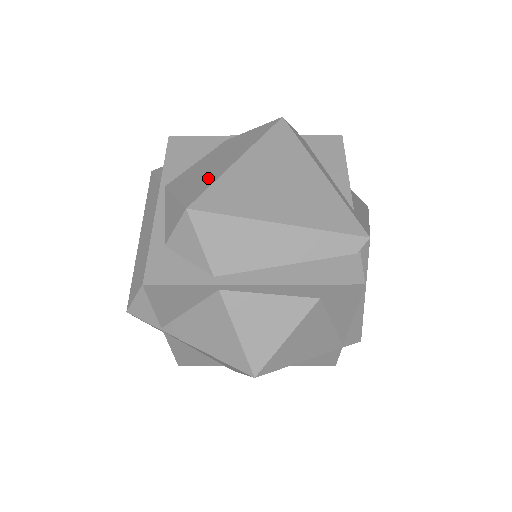
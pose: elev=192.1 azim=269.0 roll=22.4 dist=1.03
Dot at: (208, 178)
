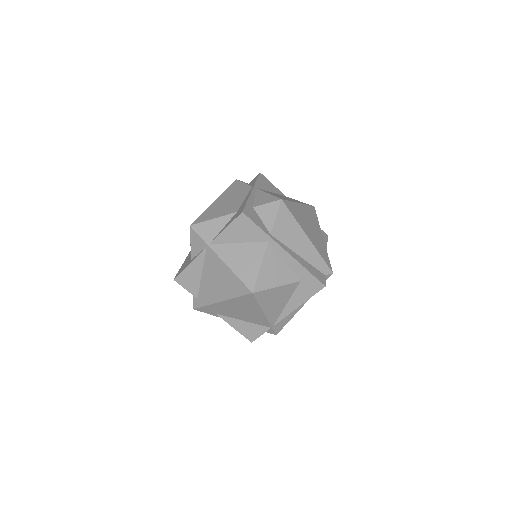
Dot at: (286, 199)
